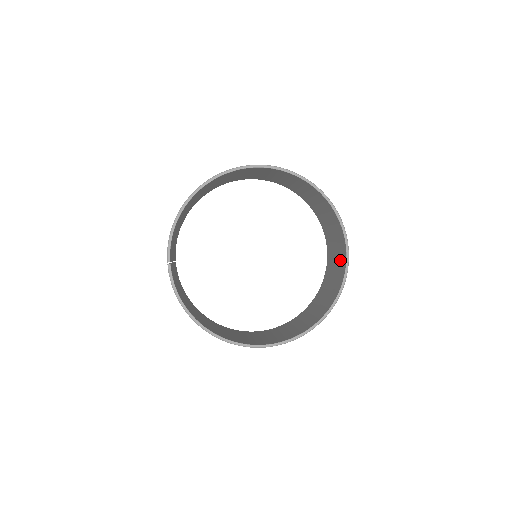
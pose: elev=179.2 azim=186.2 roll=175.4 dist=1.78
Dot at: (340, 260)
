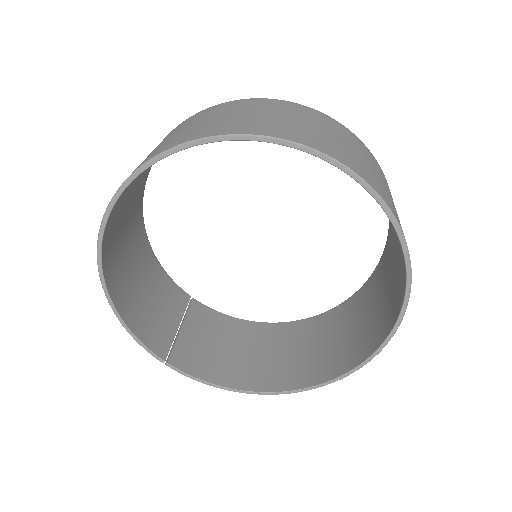
Dot at: occluded
